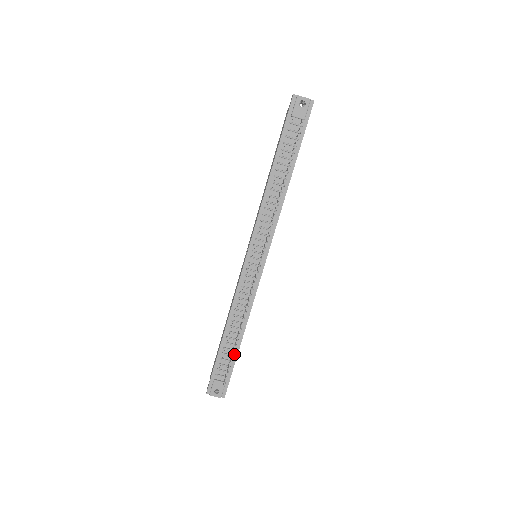
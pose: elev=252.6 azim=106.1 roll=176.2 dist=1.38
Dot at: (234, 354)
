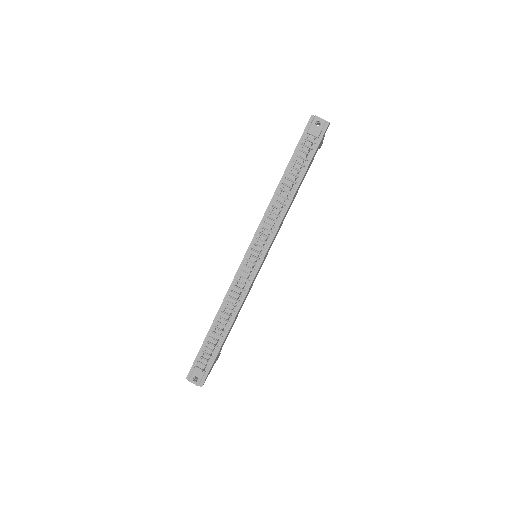
Dot at: (218, 345)
